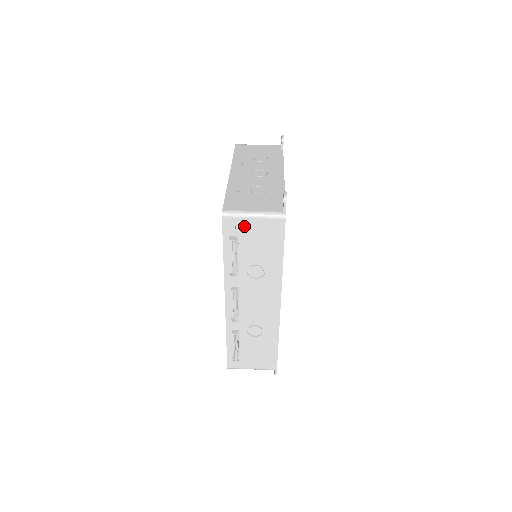
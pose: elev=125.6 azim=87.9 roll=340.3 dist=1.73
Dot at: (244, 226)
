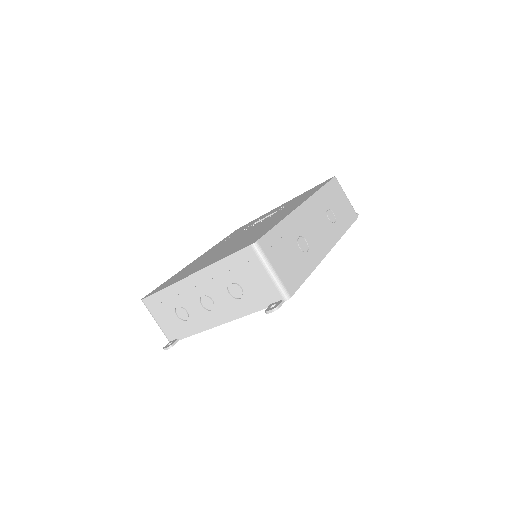
Dot at: occluded
